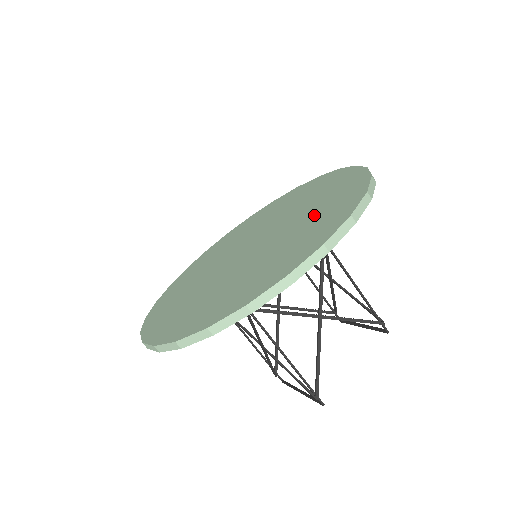
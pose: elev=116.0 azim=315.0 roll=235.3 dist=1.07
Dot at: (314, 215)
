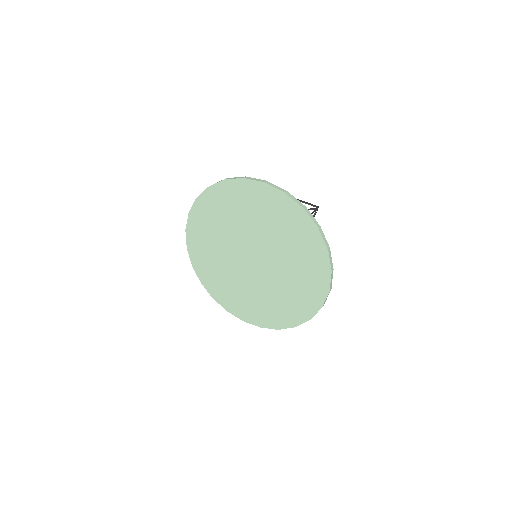
Dot at: (295, 252)
